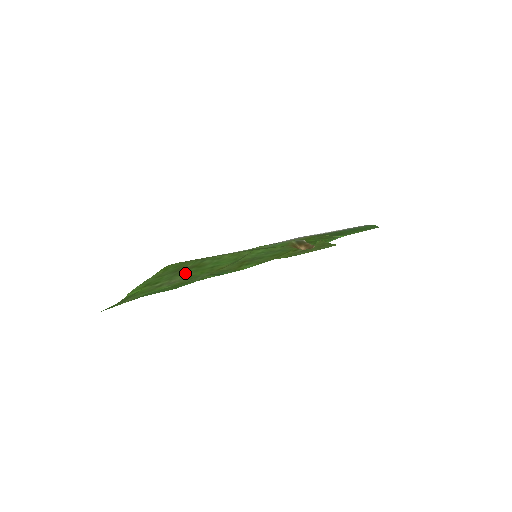
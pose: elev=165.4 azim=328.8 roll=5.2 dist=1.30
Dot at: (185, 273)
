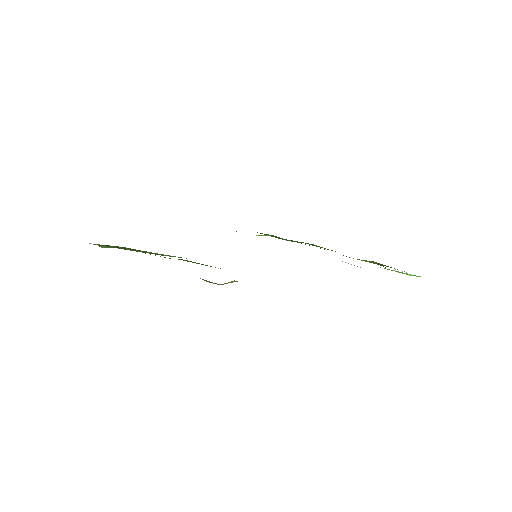
Dot at: occluded
